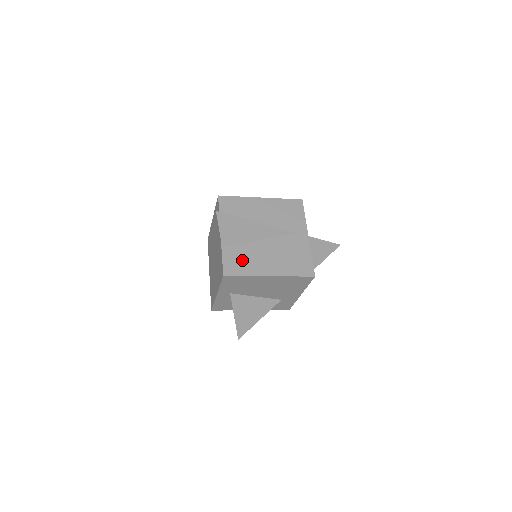
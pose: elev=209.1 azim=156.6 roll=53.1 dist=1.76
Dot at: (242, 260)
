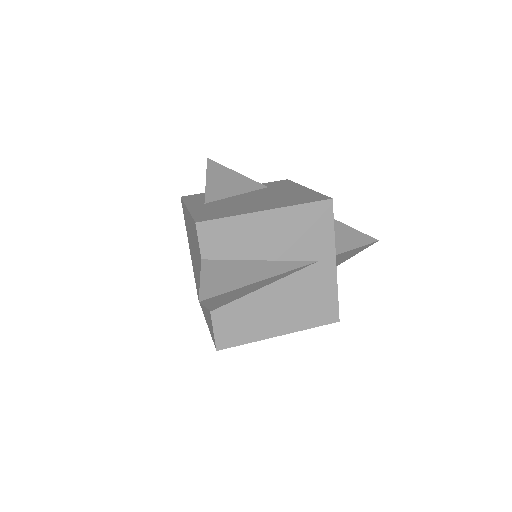
Dot at: (241, 323)
